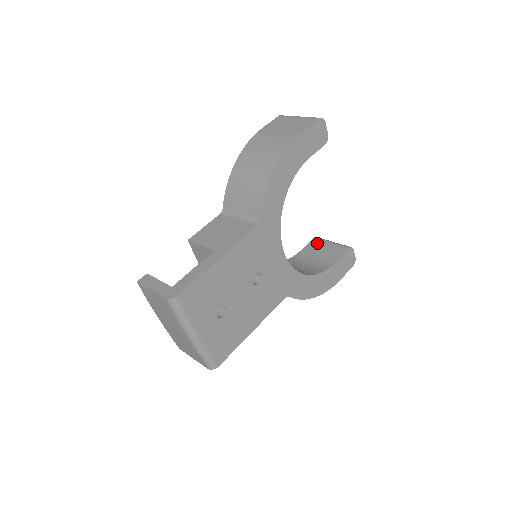
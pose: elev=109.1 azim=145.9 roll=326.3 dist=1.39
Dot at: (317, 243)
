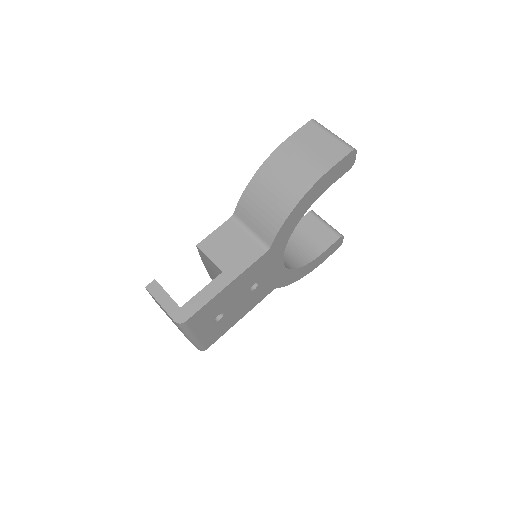
Dot at: (311, 220)
